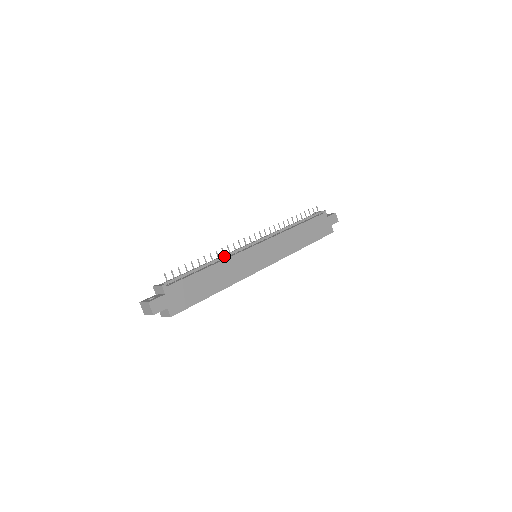
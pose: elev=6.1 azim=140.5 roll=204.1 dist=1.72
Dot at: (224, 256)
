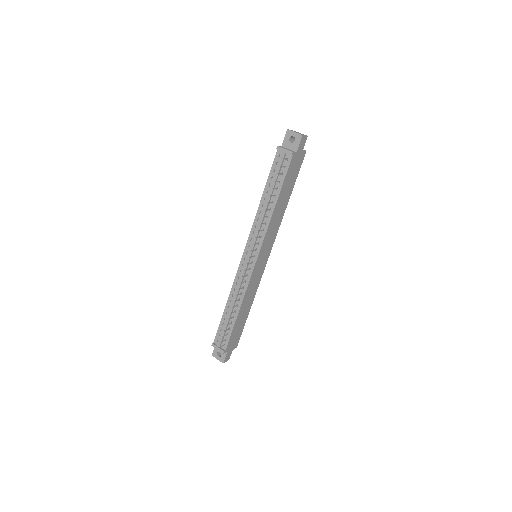
Dot at: (240, 295)
